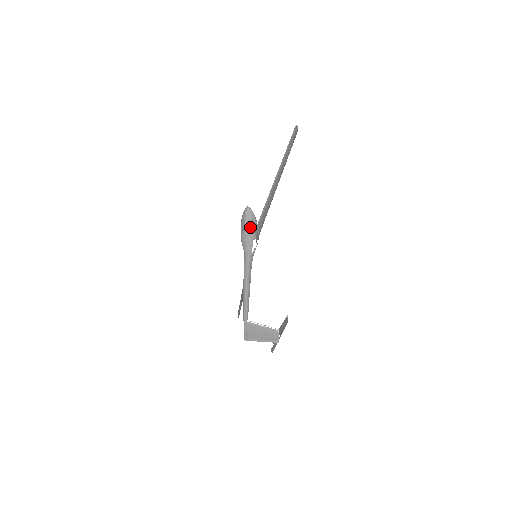
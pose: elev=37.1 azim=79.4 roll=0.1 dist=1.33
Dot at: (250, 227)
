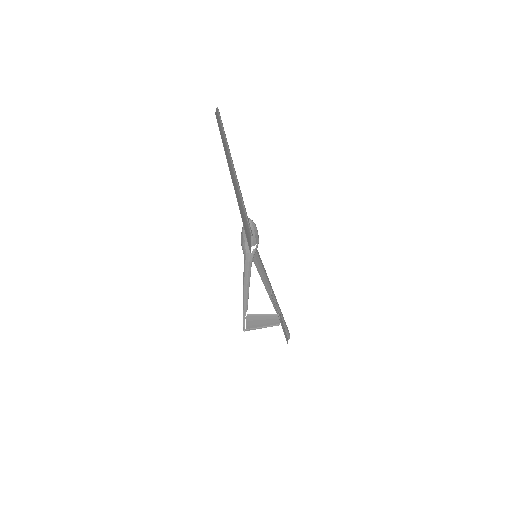
Dot at: (253, 235)
